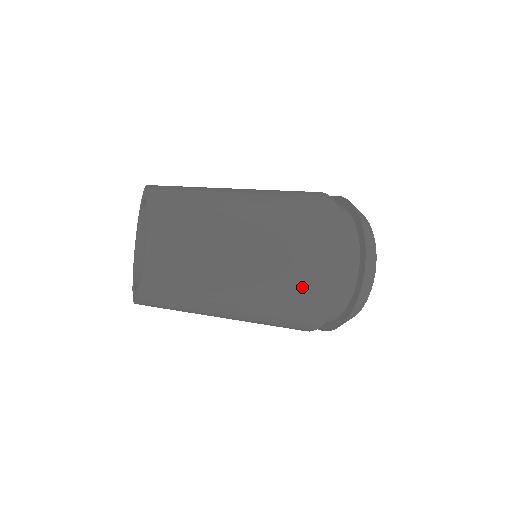
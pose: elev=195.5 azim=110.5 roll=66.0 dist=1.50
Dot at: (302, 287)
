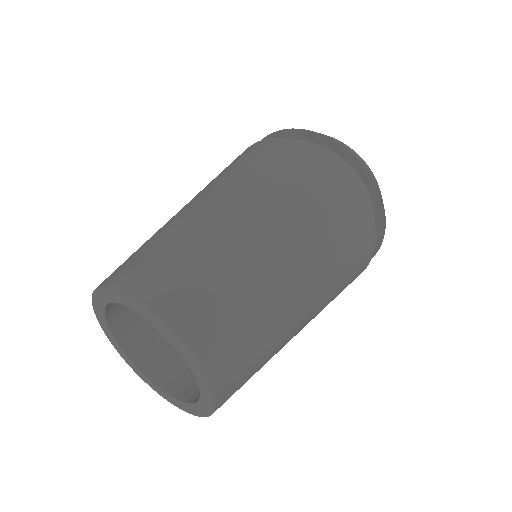
Dot at: occluded
